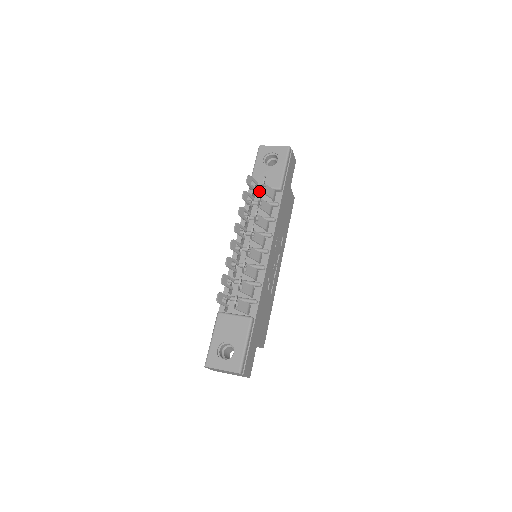
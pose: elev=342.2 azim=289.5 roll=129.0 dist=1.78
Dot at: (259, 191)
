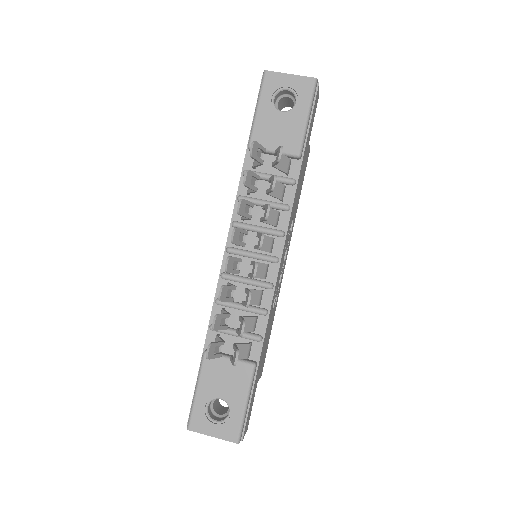
Dot at: (264, 154)
